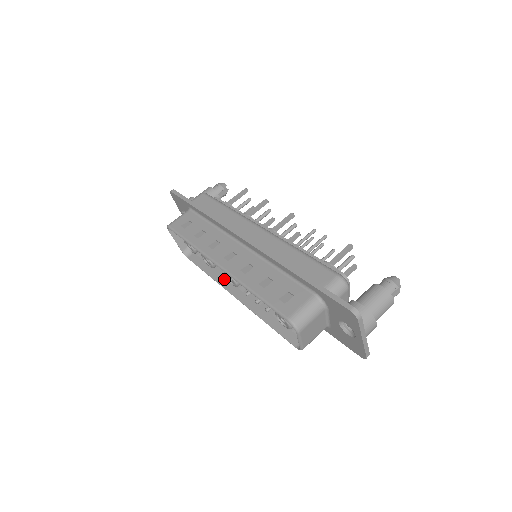
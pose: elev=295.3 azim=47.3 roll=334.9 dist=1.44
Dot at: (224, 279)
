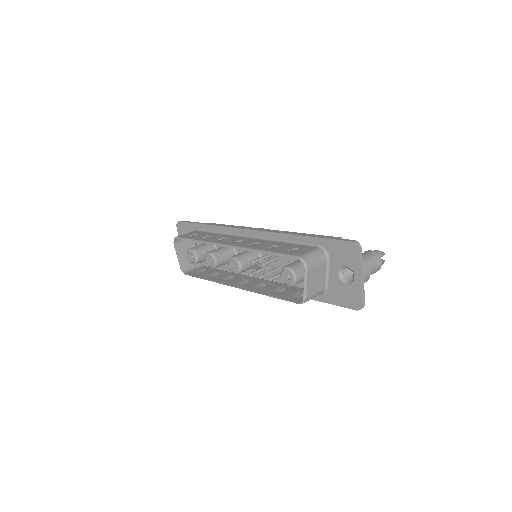
Dot at: (223, 280)
